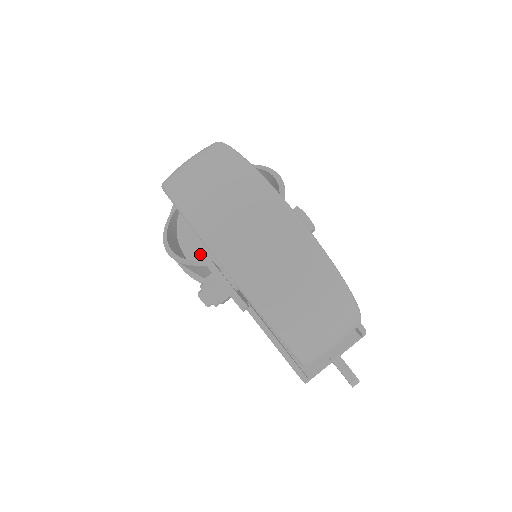
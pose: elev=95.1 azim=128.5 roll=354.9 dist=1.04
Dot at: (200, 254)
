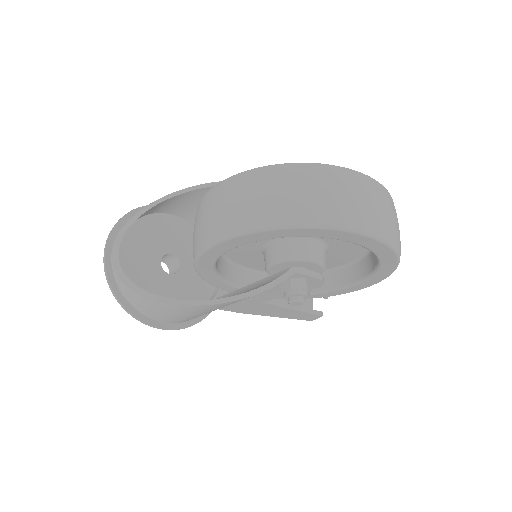
Dot at: occluded
